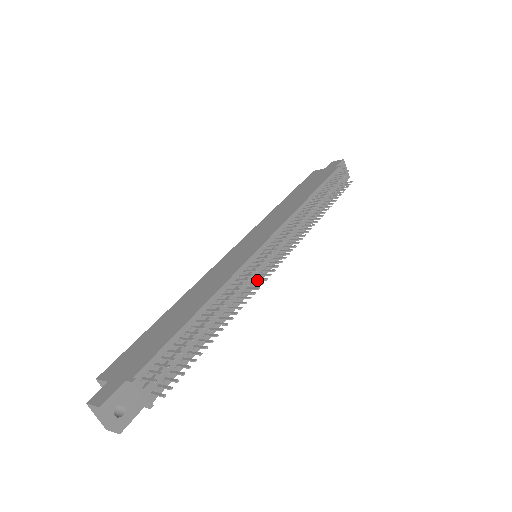
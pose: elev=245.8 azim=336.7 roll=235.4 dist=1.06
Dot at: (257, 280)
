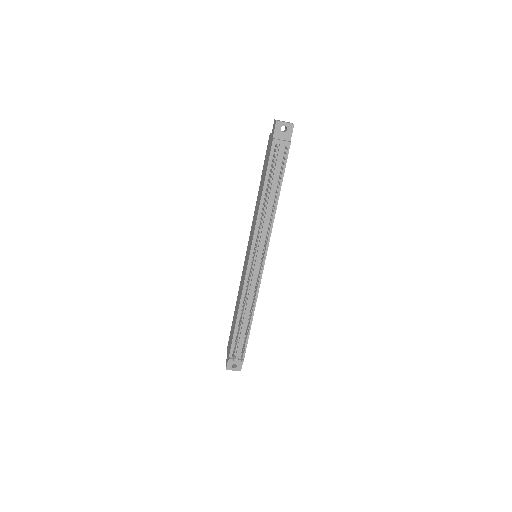
Dot at: (257, 281)
